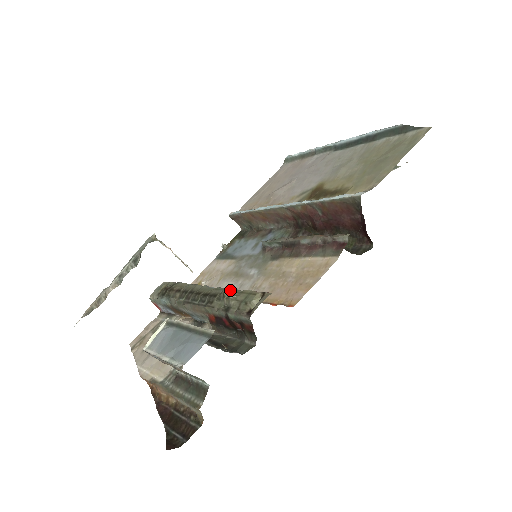
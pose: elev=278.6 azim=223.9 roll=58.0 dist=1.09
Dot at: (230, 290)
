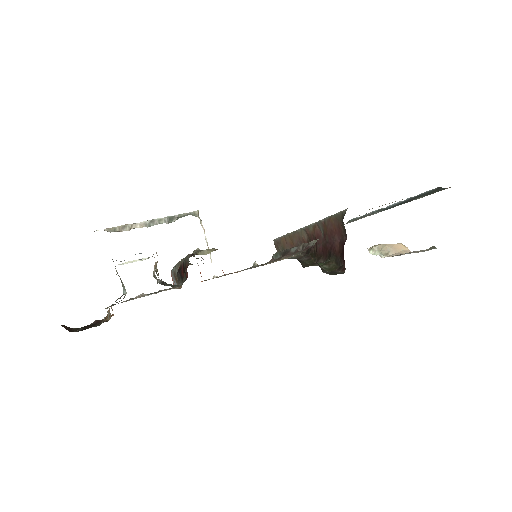
Dot at: occluded
